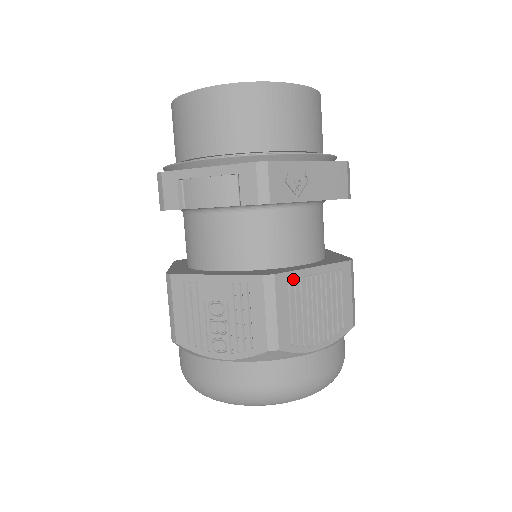
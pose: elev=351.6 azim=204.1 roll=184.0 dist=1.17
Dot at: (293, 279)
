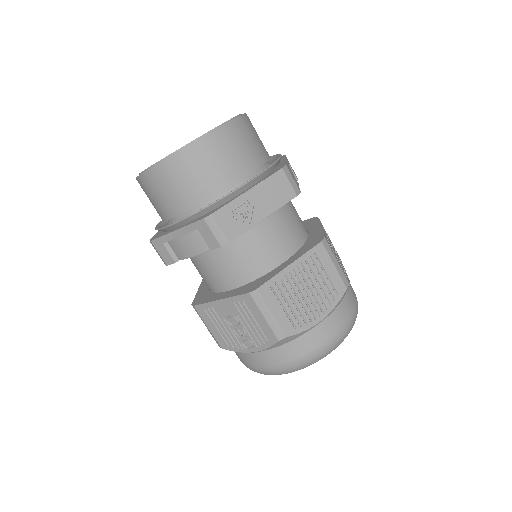
Dot at: (275, 283)
